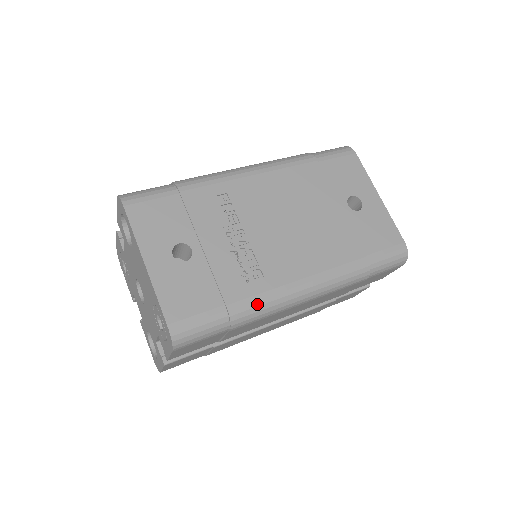
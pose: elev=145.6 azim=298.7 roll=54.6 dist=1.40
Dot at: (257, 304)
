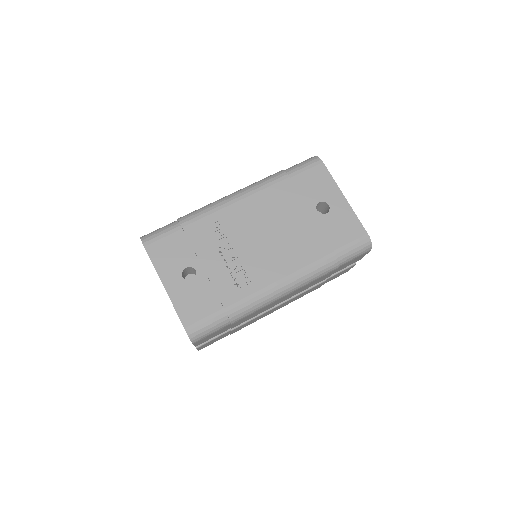
Dot at: (247, 304)
